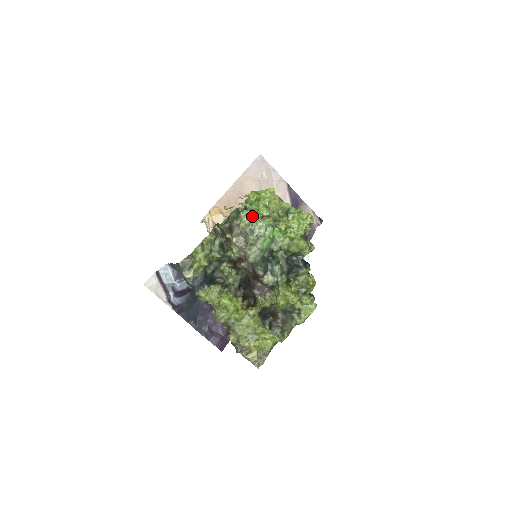
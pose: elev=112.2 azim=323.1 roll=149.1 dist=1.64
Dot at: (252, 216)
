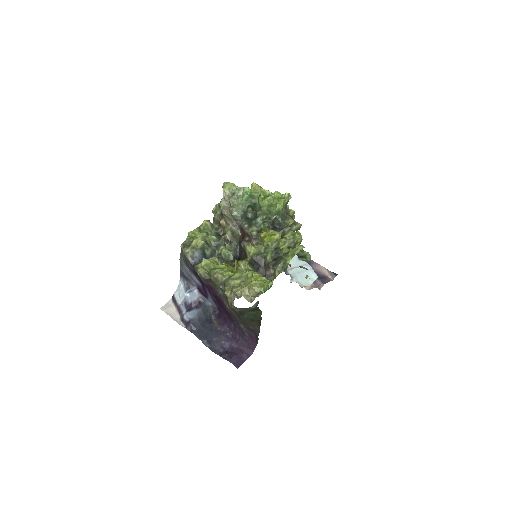
Dot at: (231, 183)
